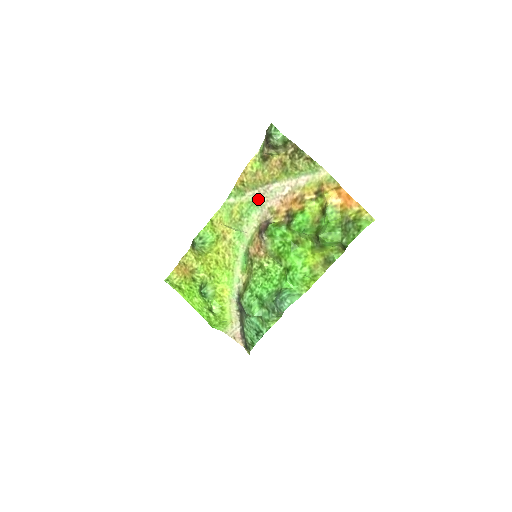
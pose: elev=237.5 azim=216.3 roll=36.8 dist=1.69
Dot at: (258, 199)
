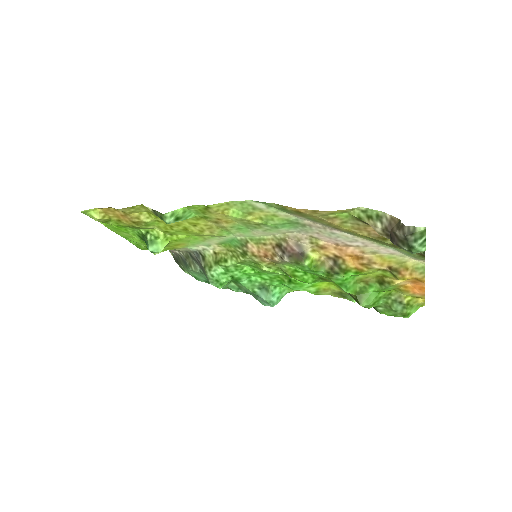
Dot at: (305, 225)
